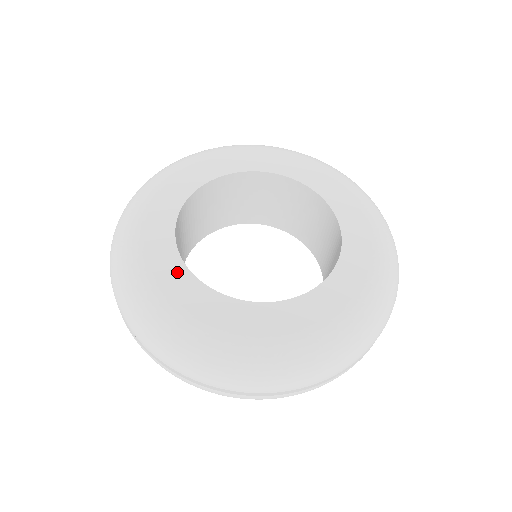
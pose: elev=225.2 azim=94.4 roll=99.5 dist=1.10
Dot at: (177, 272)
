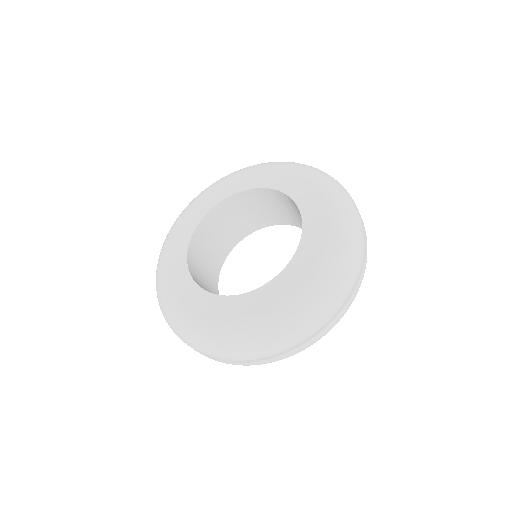
Dot at: (194, 292)
